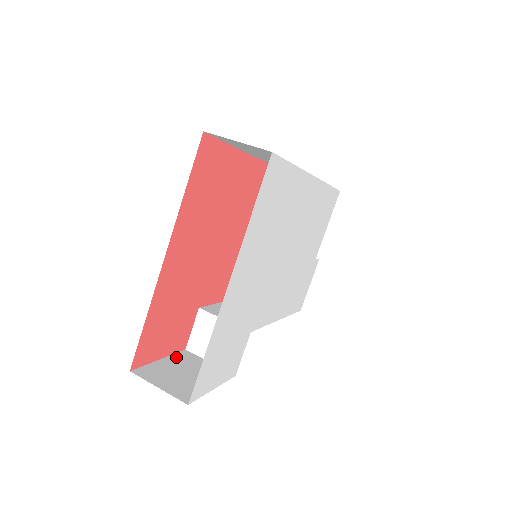
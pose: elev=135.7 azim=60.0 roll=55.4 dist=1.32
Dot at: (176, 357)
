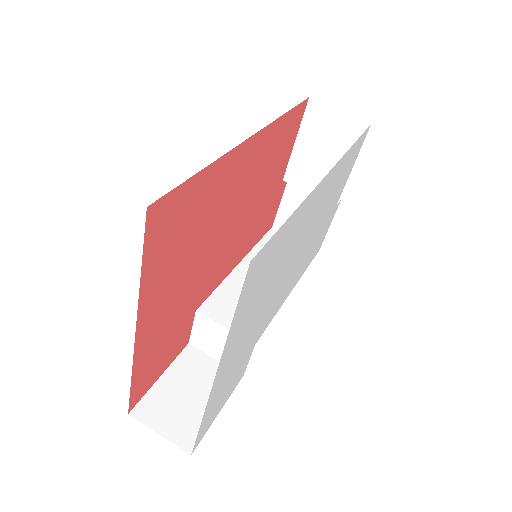
Dot at: (178, 364)
